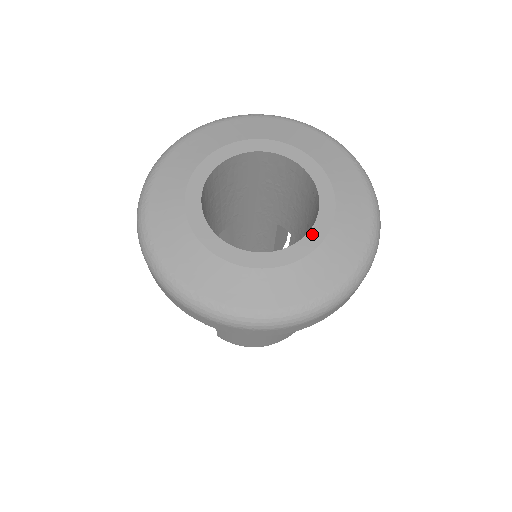
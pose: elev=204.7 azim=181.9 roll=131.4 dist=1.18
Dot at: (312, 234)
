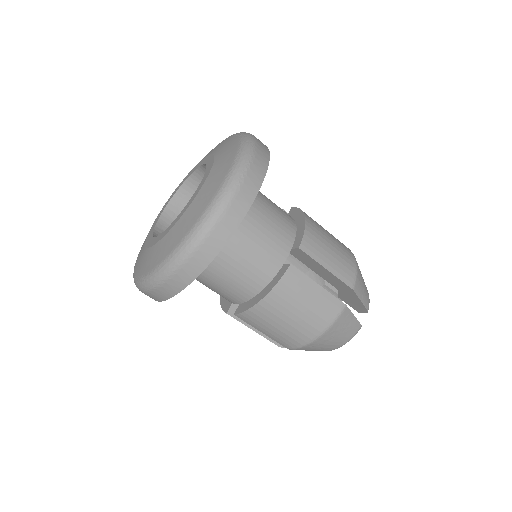
Dot at: (197, 189)
